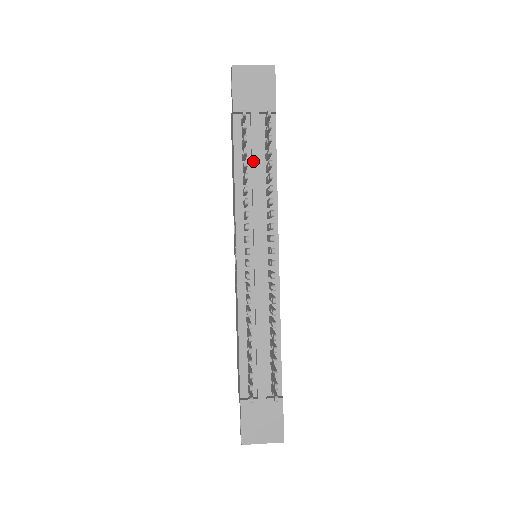
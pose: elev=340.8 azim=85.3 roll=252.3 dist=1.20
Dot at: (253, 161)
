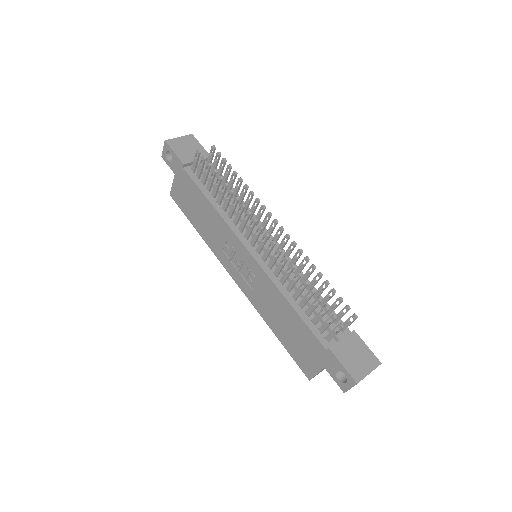
Dot at: occluded
